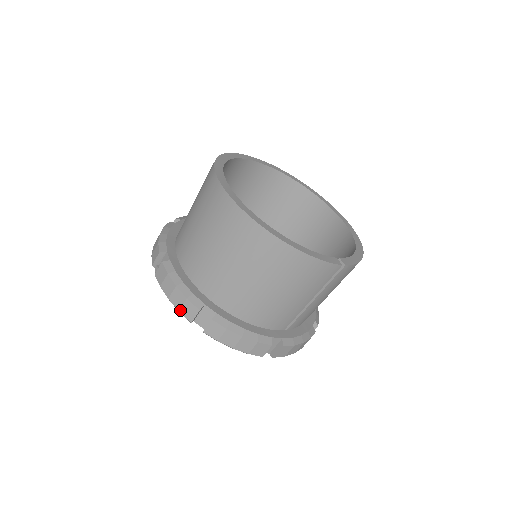
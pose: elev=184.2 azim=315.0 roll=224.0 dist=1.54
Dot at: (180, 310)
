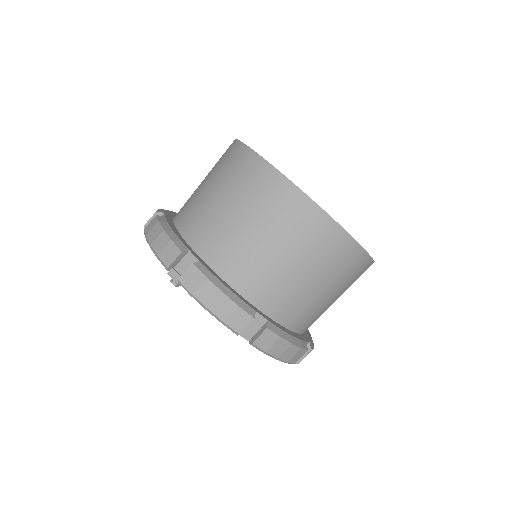
Dot at: (226, 321)
